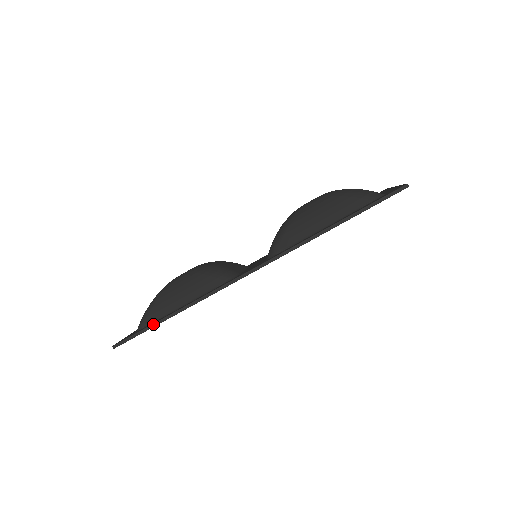
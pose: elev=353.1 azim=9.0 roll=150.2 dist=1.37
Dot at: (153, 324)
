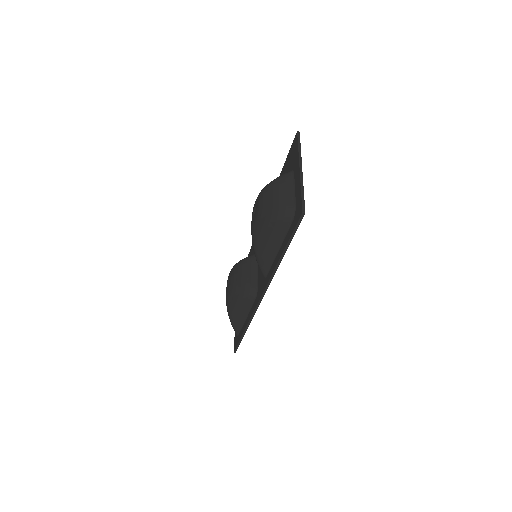
Dot at: (241, 338)
